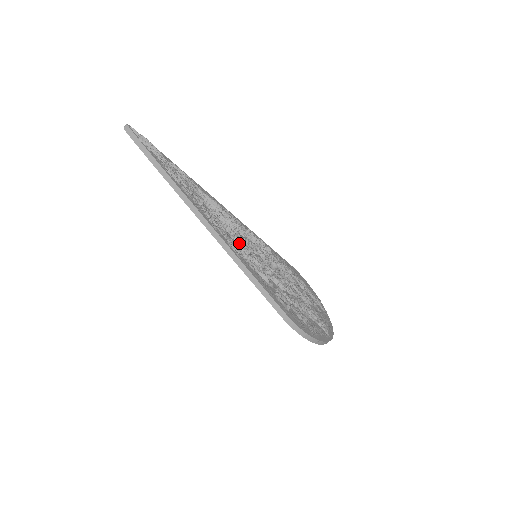
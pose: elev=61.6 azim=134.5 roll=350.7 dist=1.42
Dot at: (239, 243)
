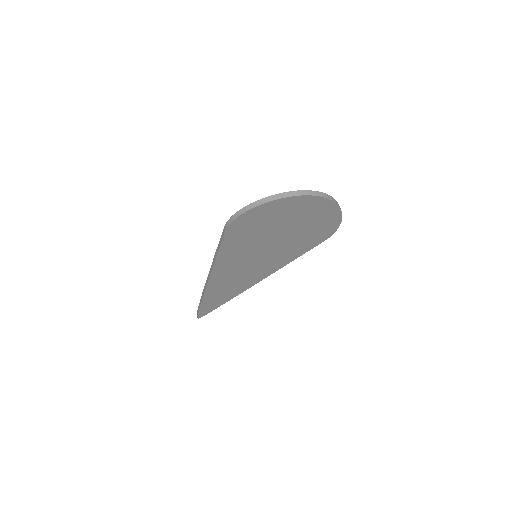
Dot at: occluded
